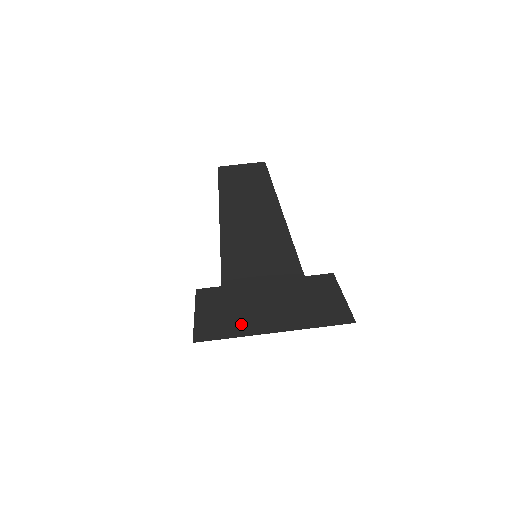
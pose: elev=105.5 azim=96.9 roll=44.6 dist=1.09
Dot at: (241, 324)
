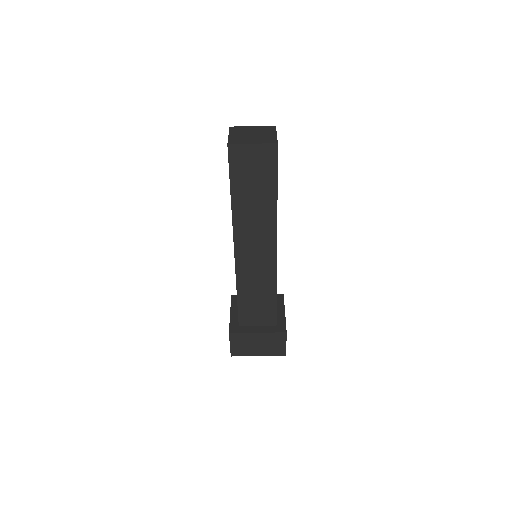
Dot at: (247, 352)
